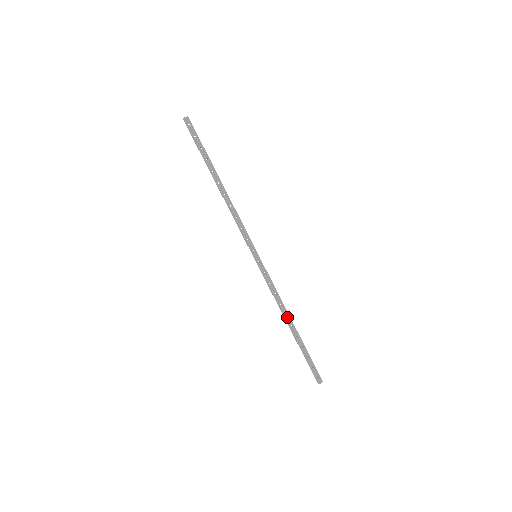
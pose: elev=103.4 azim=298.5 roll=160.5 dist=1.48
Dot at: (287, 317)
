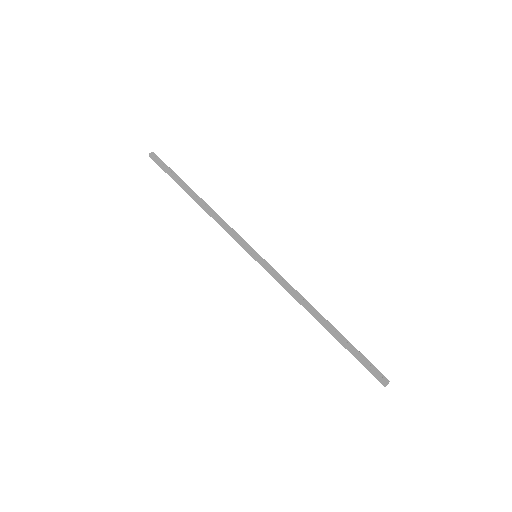
Dot at: (314, 311)
